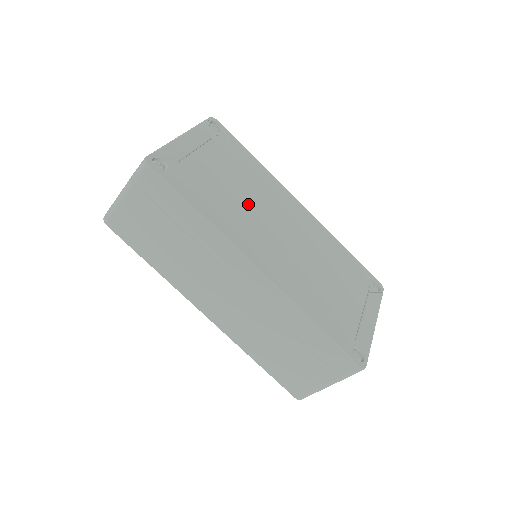
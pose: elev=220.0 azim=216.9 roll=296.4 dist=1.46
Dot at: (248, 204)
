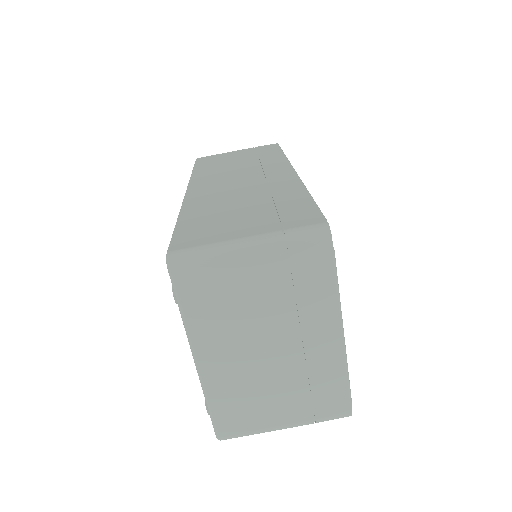
Dot at: occluded
